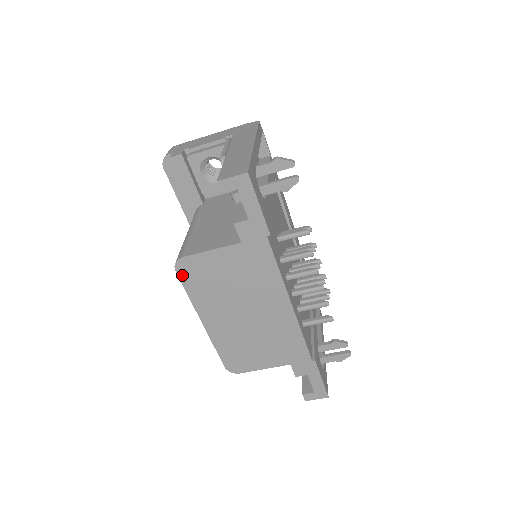
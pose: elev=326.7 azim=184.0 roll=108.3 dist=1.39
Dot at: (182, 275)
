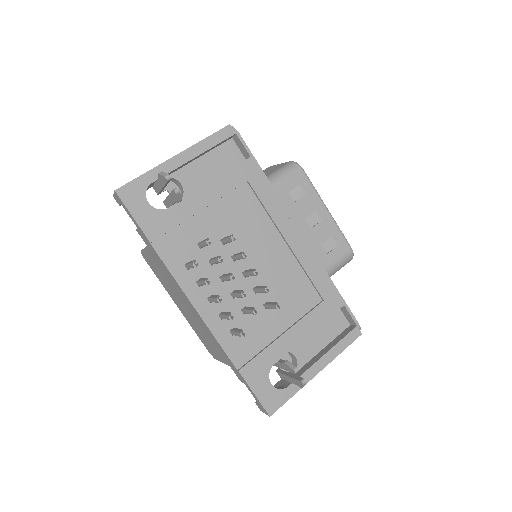
Dot at: (149, 264)
